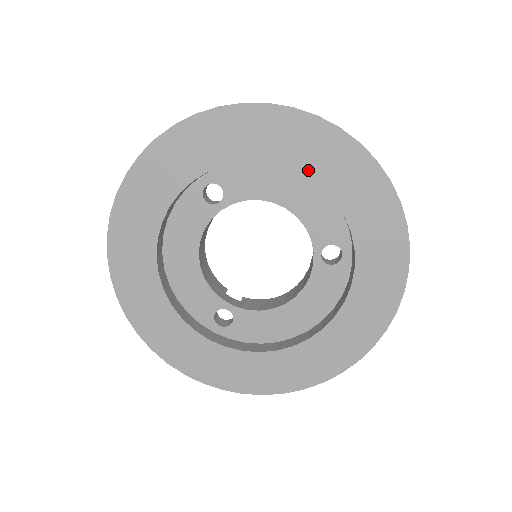
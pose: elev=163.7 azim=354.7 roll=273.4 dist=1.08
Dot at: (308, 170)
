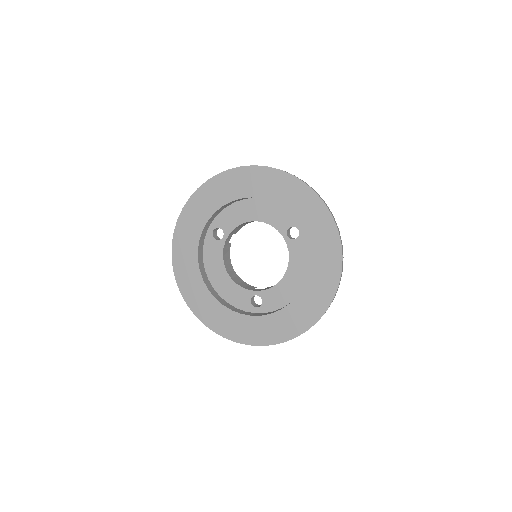
Dot at: (252, 194)
